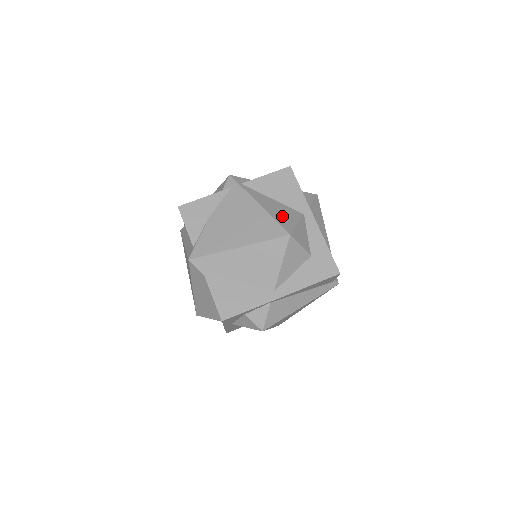
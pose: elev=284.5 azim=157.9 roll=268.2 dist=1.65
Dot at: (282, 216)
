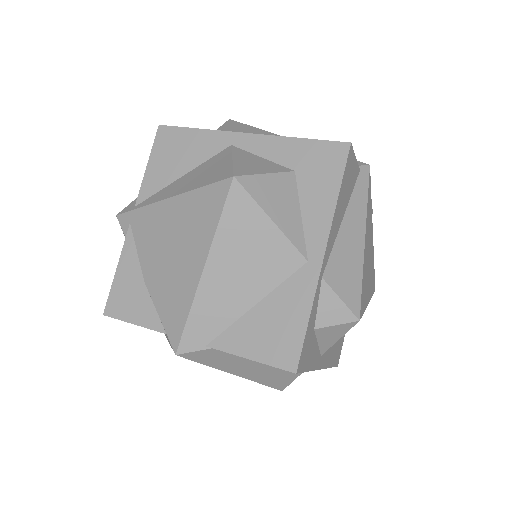
Dot at: (206, 175)
